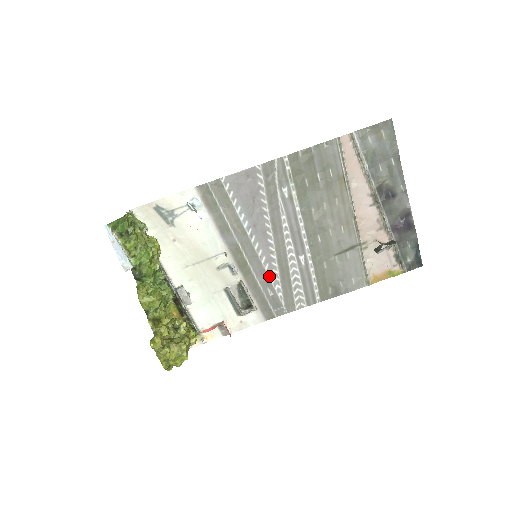
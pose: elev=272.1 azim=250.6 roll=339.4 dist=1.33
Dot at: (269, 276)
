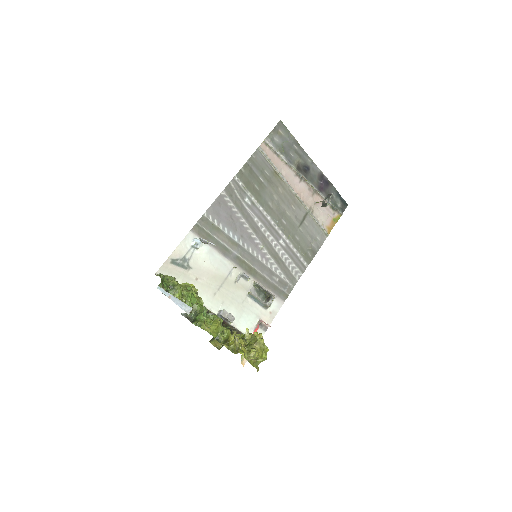
Dot at: (269, 267)
